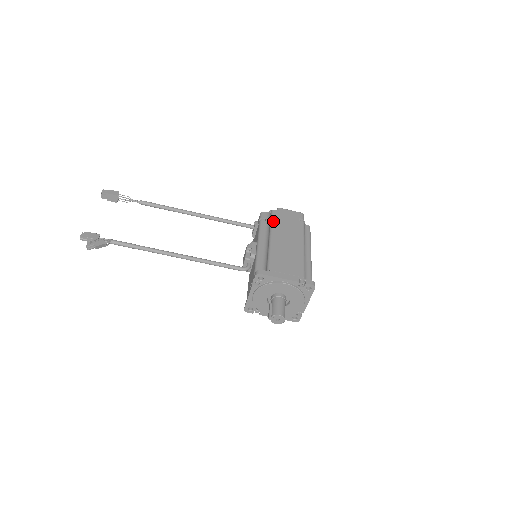
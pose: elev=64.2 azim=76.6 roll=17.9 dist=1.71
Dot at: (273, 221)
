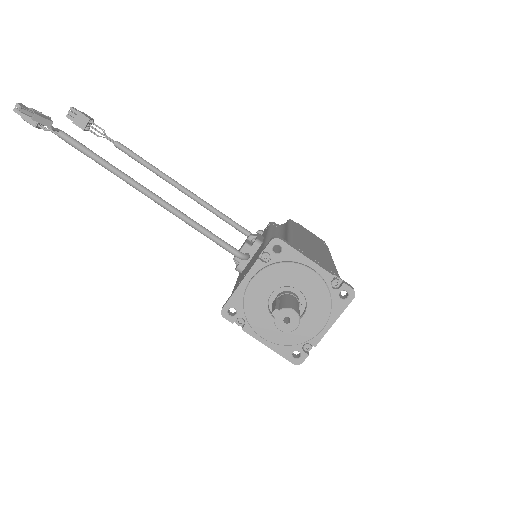
Dot at: (292, 223)
